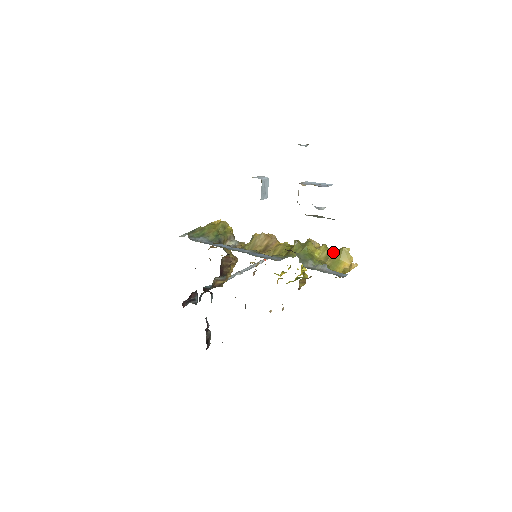
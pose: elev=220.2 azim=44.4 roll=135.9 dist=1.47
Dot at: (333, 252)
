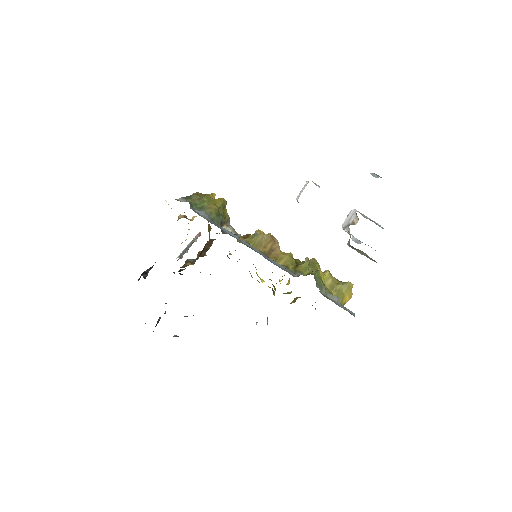
Dot at: (338, 283)
